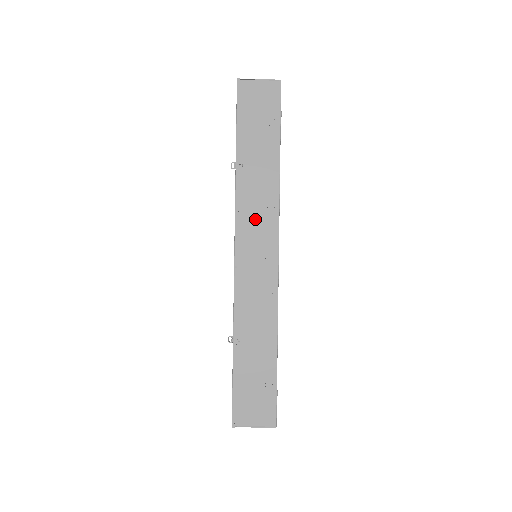
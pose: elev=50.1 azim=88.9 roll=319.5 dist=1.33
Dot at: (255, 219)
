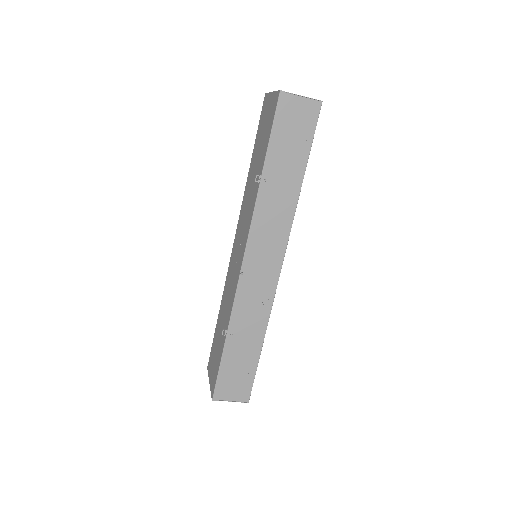
Dot at: (268, 233)
